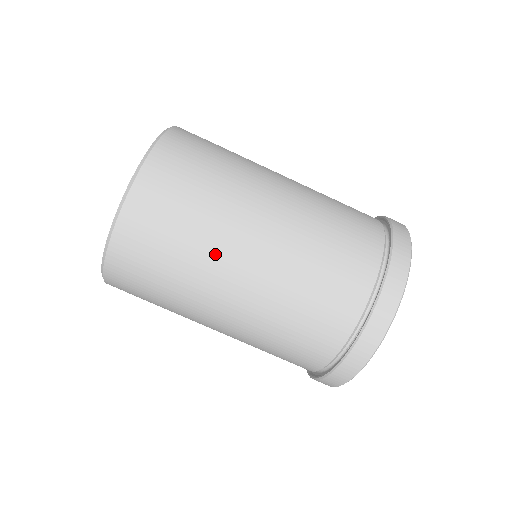
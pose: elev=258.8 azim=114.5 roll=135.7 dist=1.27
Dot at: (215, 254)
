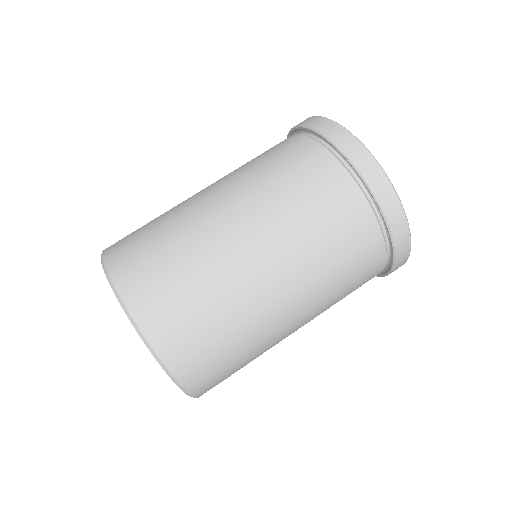
Dot at: (229, 272)
